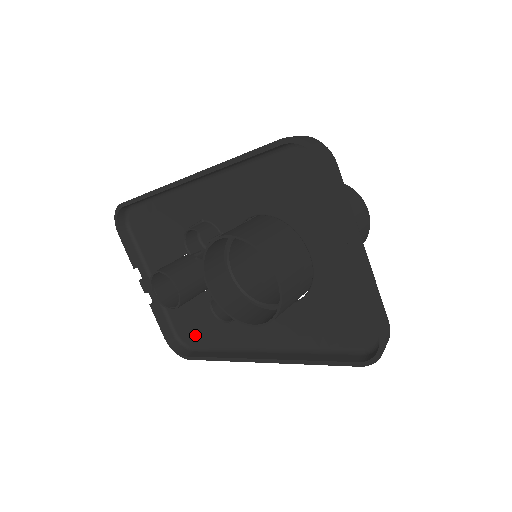
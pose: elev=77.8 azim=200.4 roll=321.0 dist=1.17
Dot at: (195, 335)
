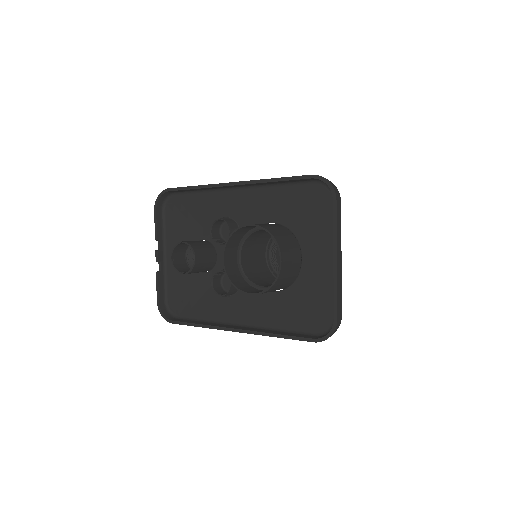
Dot at: (184, 306)
